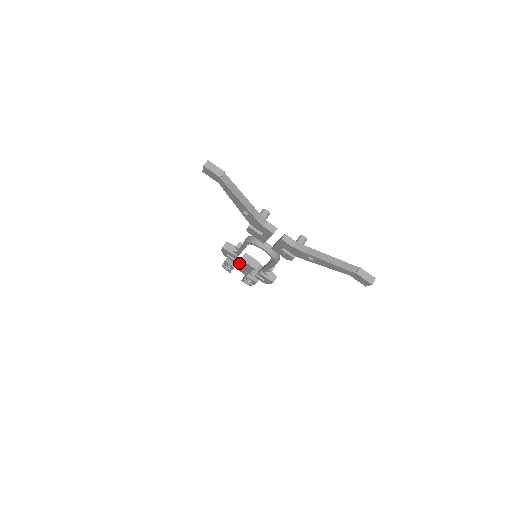
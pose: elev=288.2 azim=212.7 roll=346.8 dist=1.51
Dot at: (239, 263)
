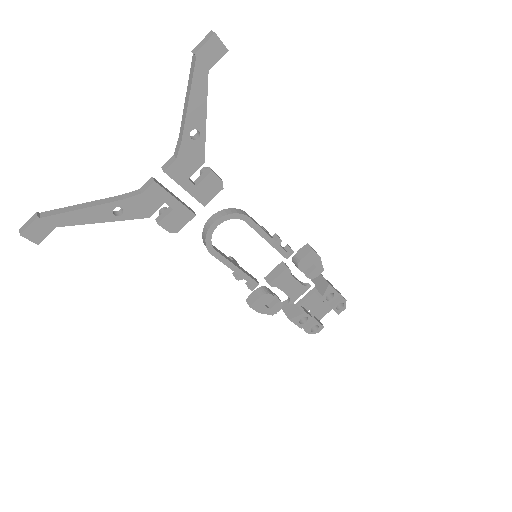
Dot at: (288, 297)
